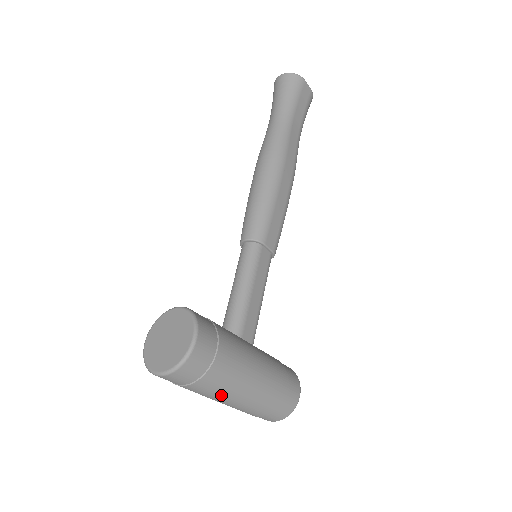
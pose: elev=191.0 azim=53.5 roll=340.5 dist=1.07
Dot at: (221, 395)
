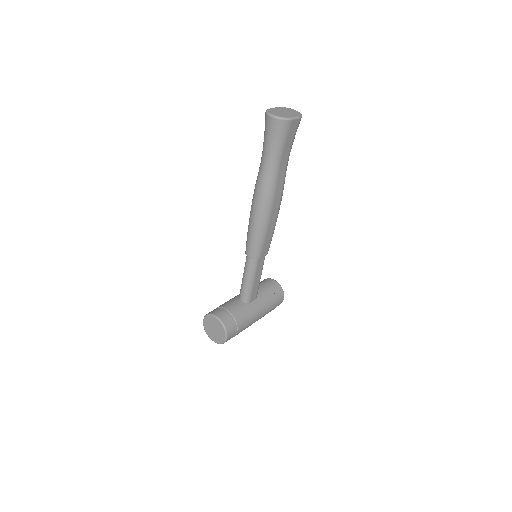
Dot at: occluded
